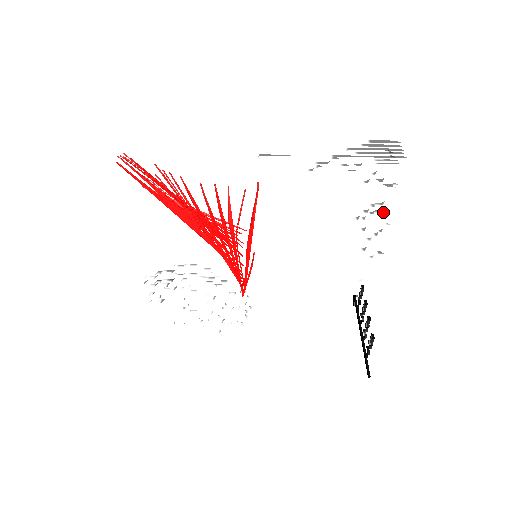
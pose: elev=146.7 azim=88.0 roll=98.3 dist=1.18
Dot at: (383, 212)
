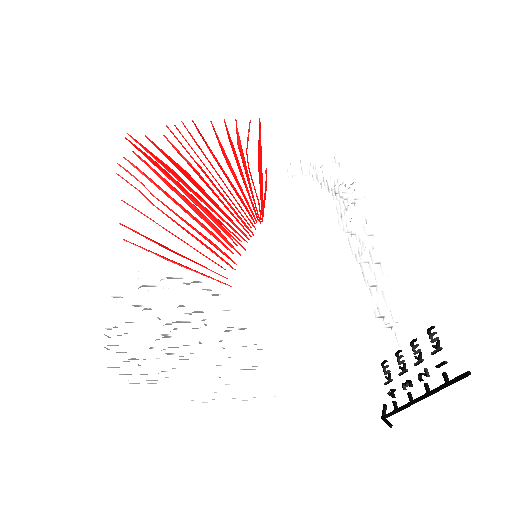
Dot at: occluded
